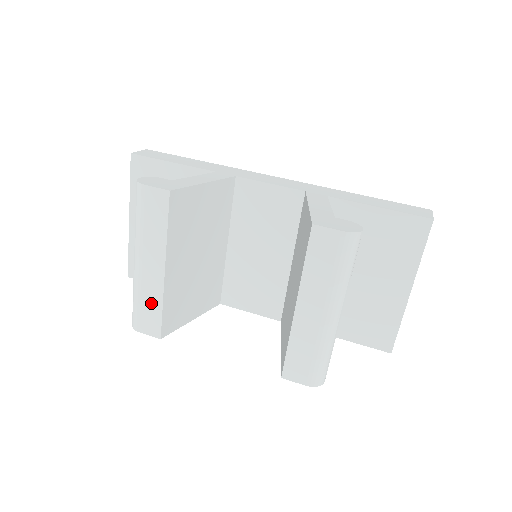
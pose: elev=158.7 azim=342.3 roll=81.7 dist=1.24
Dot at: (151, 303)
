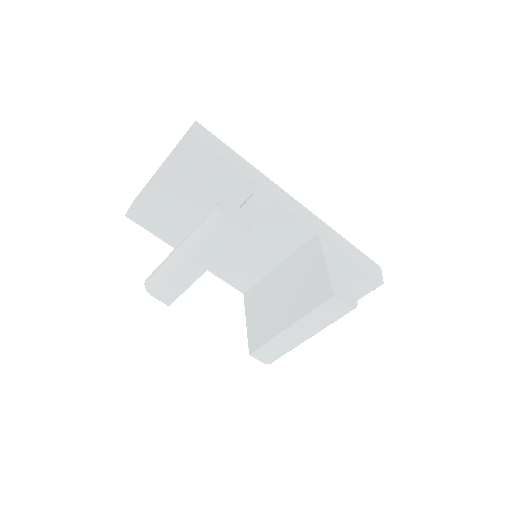
Dot at: (177, 285)
